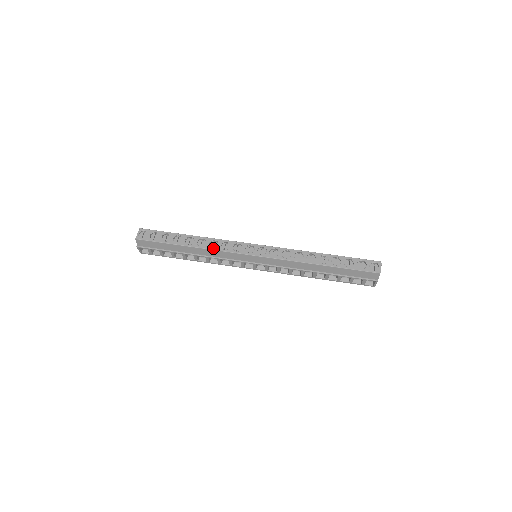
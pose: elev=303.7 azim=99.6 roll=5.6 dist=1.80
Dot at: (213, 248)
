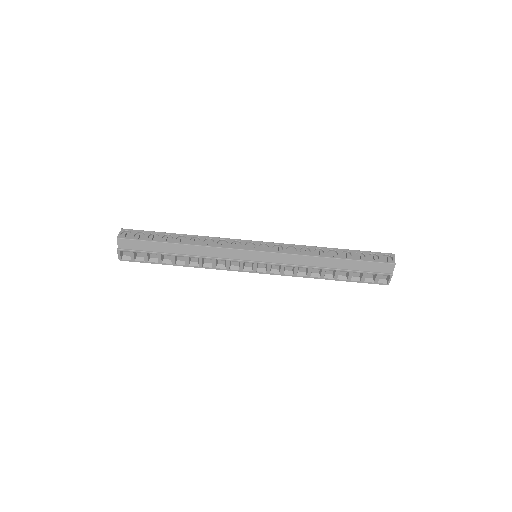
Dot at: (208, 245)
